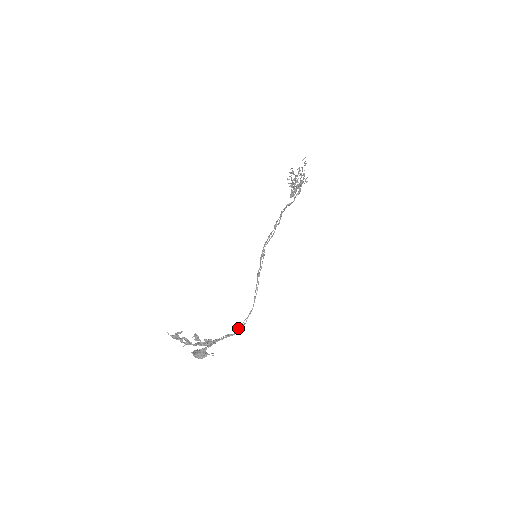
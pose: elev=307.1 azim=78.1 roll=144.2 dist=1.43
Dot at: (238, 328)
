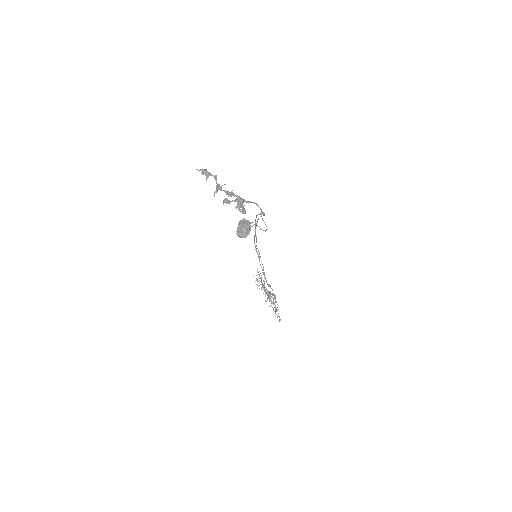
Dot at: (261, 213)
